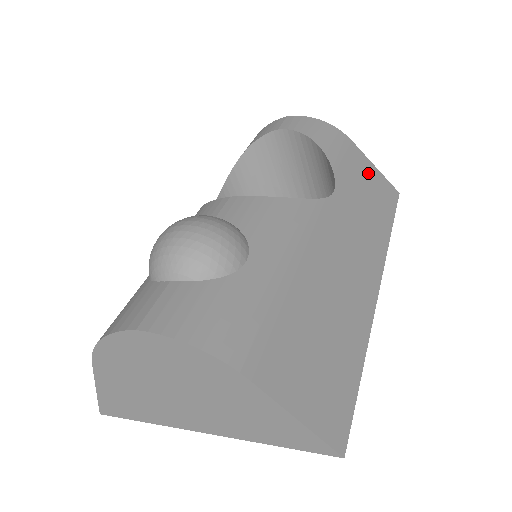
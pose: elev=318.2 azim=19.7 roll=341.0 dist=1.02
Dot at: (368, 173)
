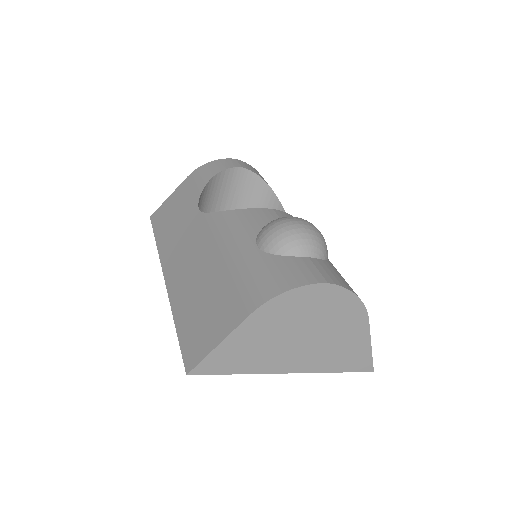
Dot at: occluded
